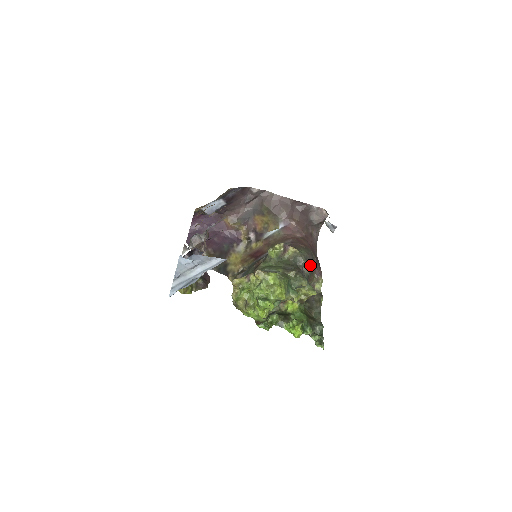
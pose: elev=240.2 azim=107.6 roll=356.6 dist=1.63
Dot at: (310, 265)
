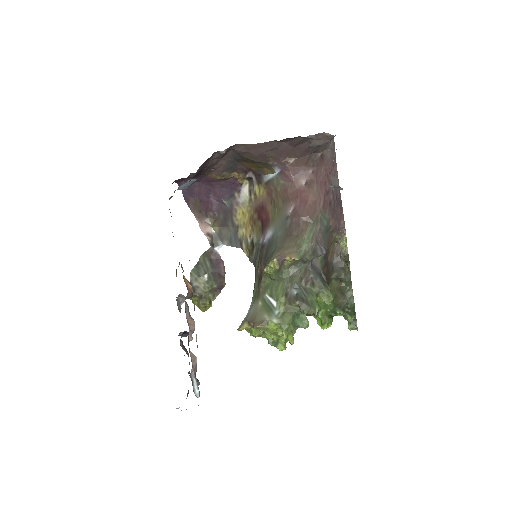
Dot at: (321, 250)
